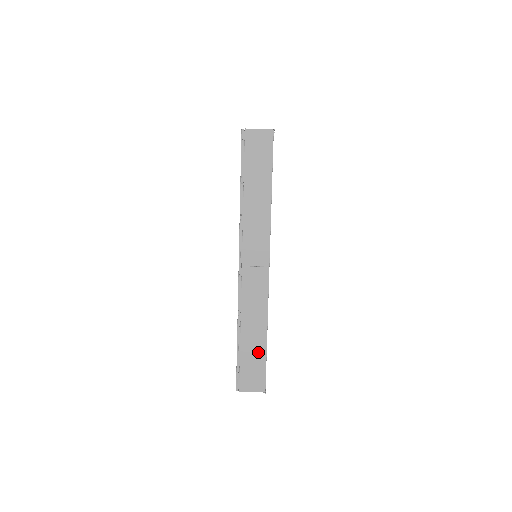
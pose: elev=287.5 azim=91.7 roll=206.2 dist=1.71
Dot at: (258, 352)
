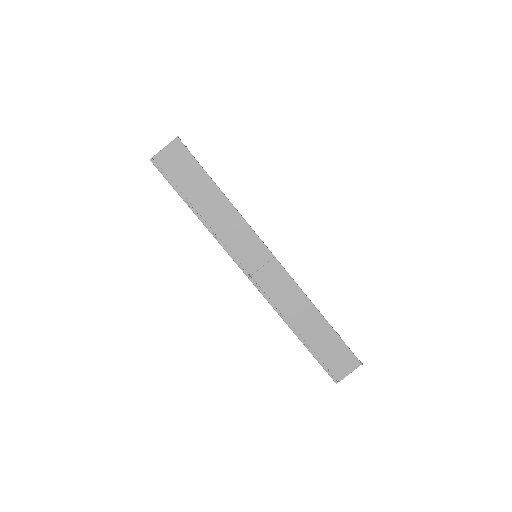
Dot at: (327, 336)
